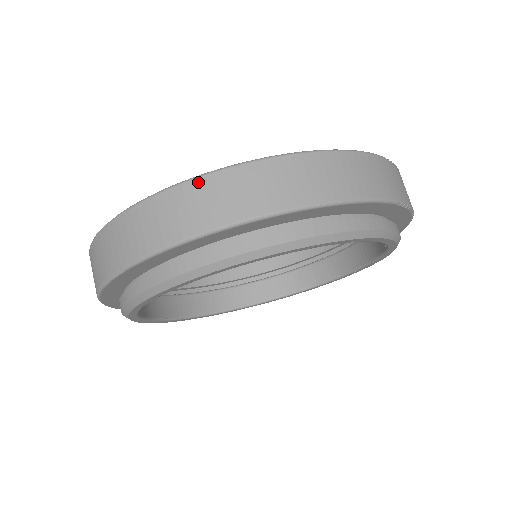
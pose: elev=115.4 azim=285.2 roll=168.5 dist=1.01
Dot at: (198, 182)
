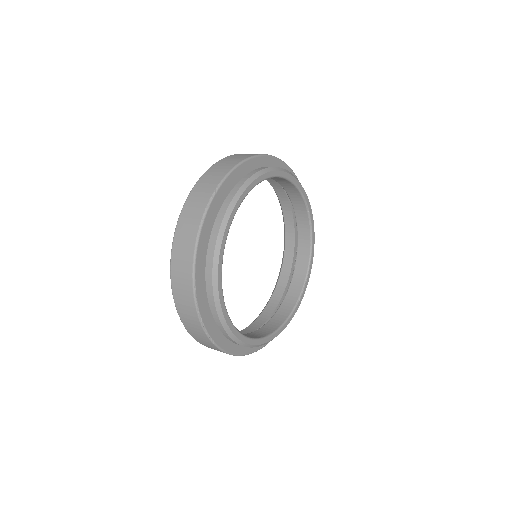
Dot at: (232, 155)
